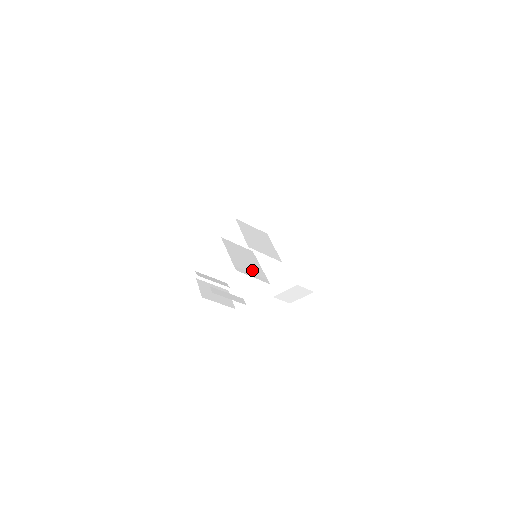
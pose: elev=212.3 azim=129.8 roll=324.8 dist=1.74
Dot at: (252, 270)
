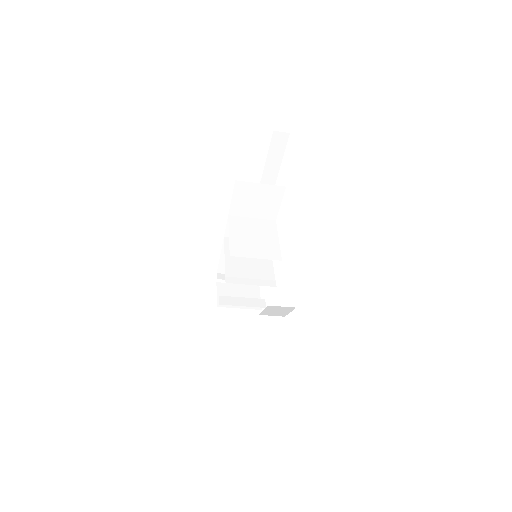
Dot at: (254, 273)
